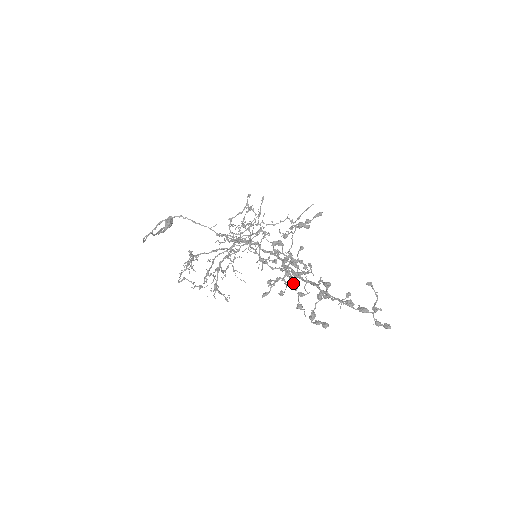
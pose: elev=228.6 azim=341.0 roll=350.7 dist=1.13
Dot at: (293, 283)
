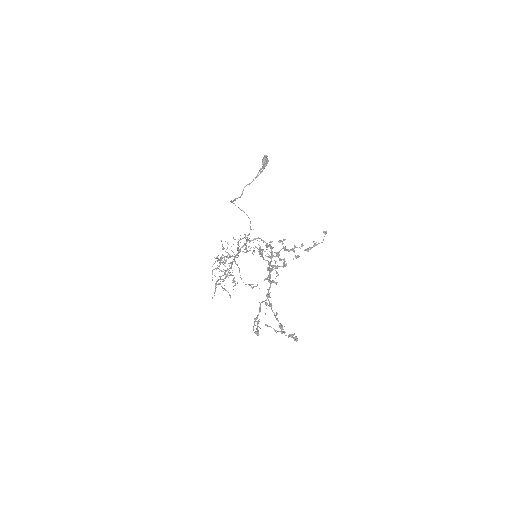
Dot at: (273, 280)
